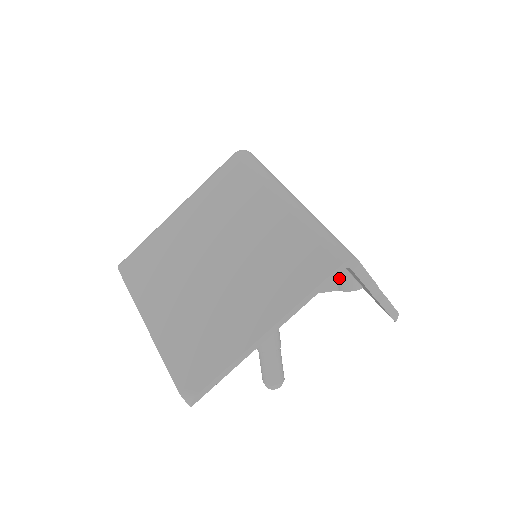
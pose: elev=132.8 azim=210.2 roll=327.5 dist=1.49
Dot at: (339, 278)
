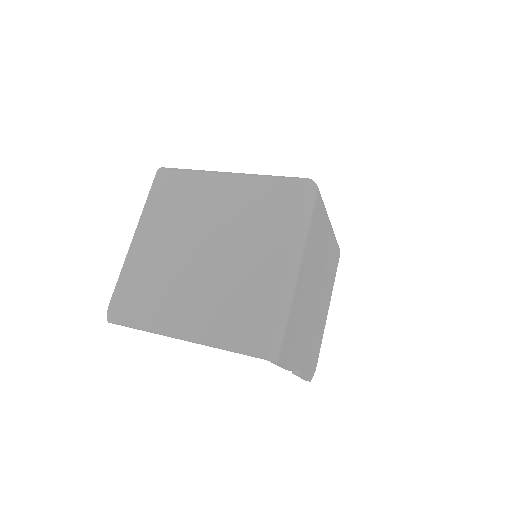
Dot at: occluded
